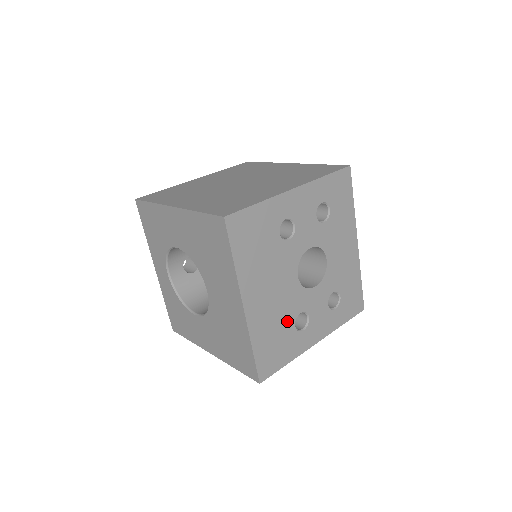
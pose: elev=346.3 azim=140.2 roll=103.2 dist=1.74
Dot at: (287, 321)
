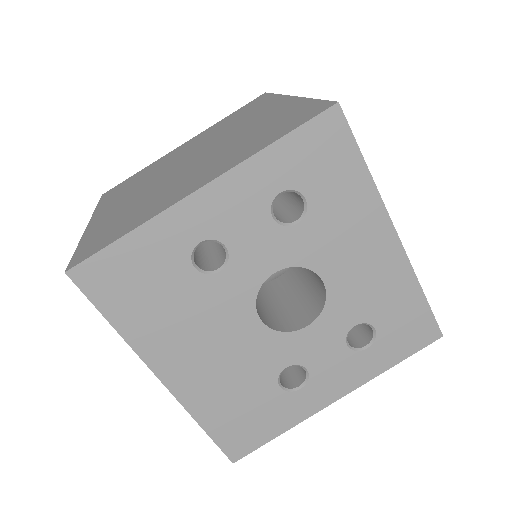
Dot at: (260, 383)
